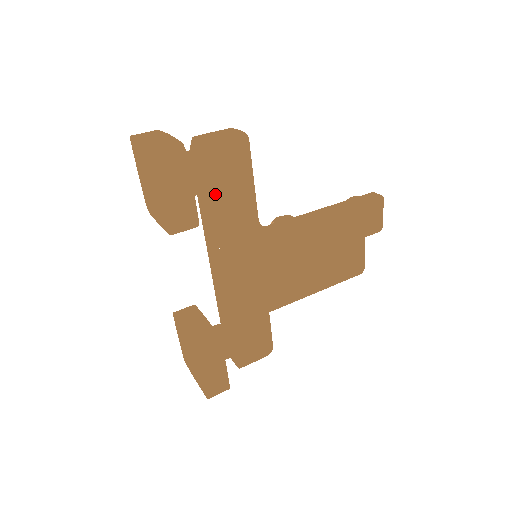
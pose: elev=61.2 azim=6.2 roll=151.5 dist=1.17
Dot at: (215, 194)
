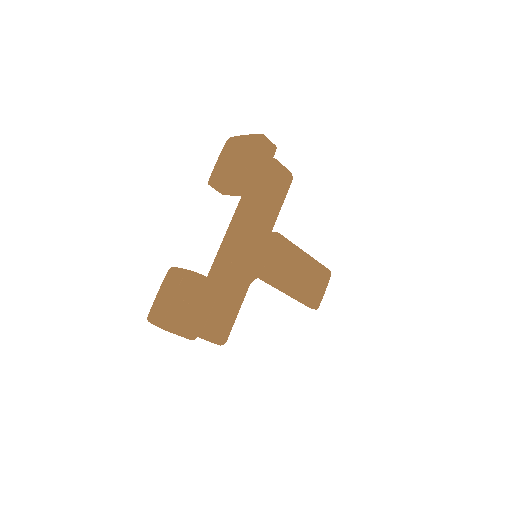
Dot at: (264, 192)
